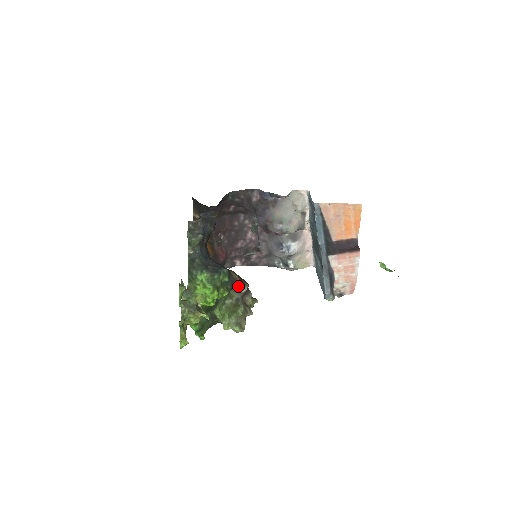
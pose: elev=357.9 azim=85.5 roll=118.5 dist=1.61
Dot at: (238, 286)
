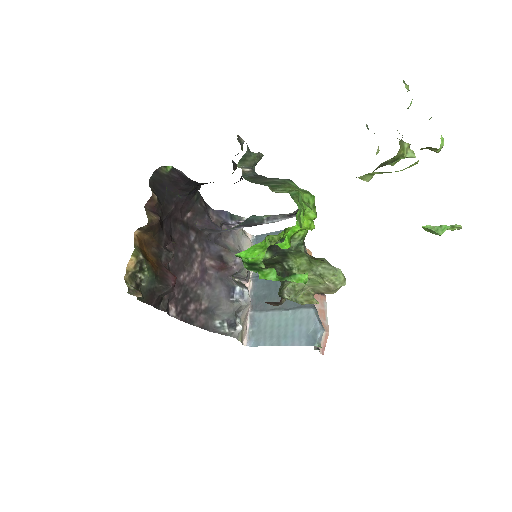
Dot at: occluded
